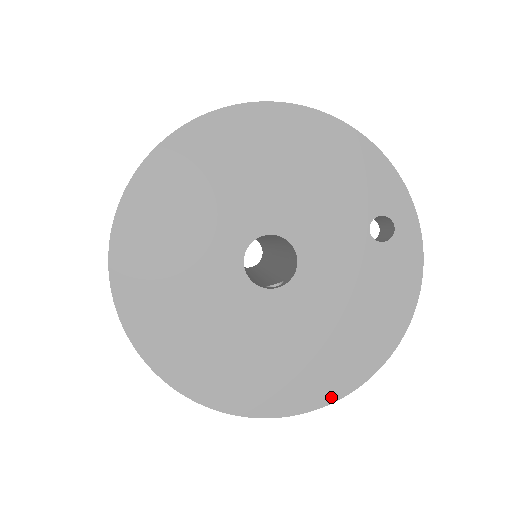
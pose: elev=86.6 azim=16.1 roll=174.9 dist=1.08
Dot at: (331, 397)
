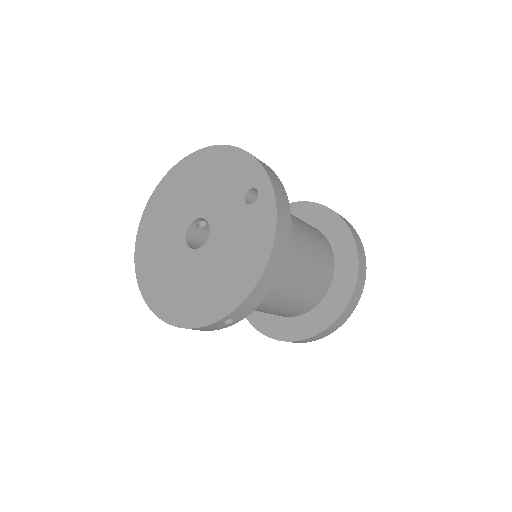
Dot at: (229, 310)
